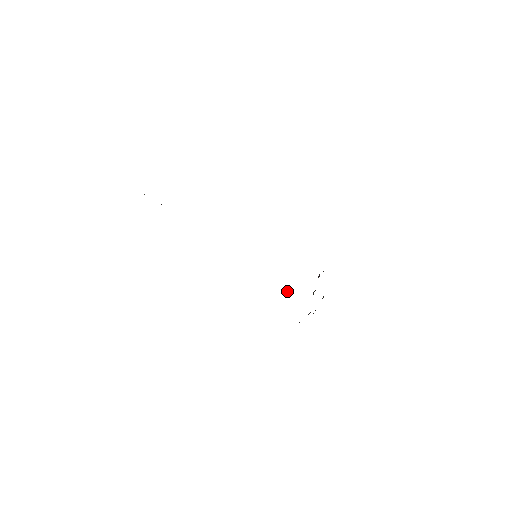
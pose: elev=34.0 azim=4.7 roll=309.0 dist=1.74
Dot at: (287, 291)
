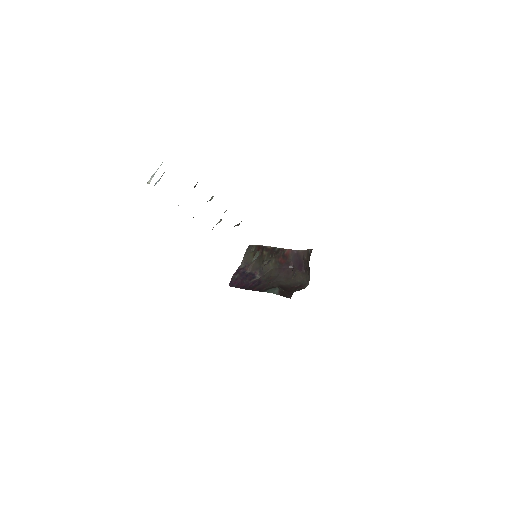
Dot at: (280, 291)
